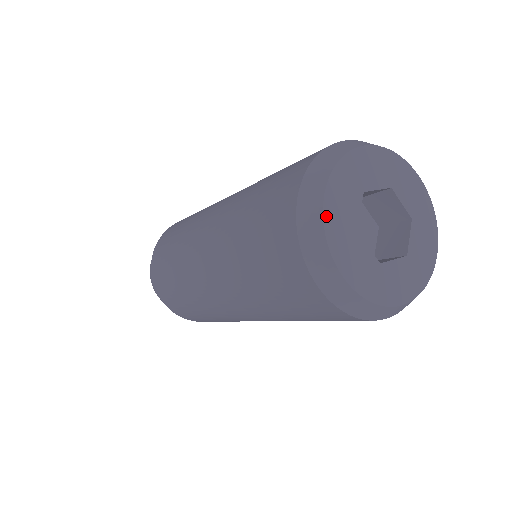
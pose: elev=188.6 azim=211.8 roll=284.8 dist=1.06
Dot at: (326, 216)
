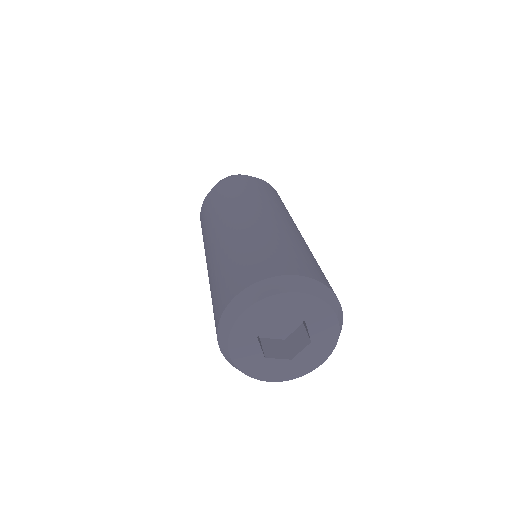
Dot at: (237, 324)
